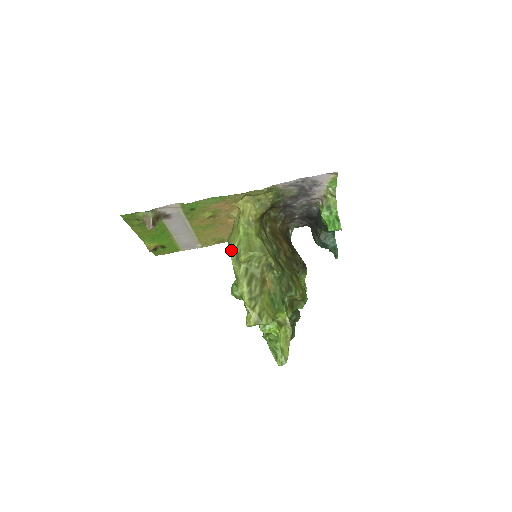
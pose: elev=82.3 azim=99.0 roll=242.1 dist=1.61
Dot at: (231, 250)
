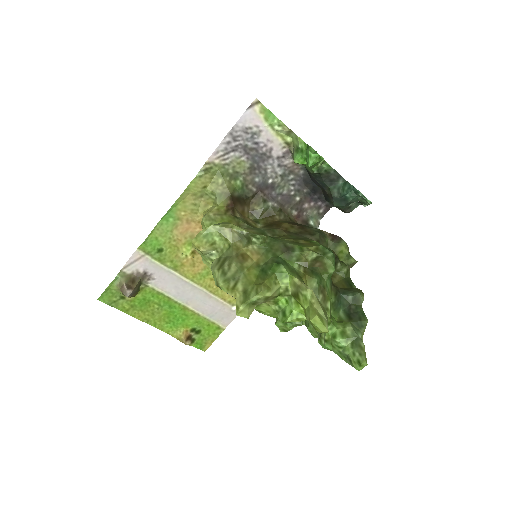
Dot at: occluded
